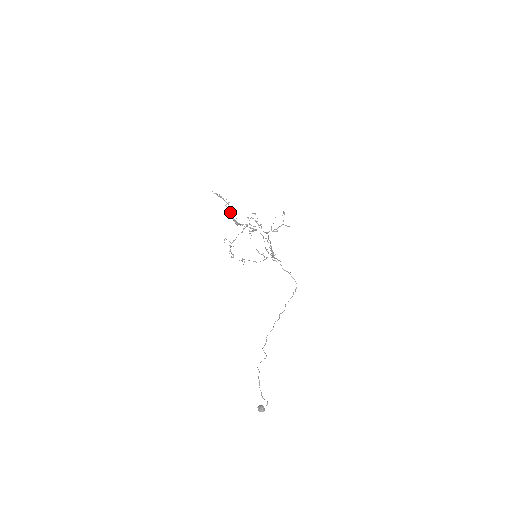
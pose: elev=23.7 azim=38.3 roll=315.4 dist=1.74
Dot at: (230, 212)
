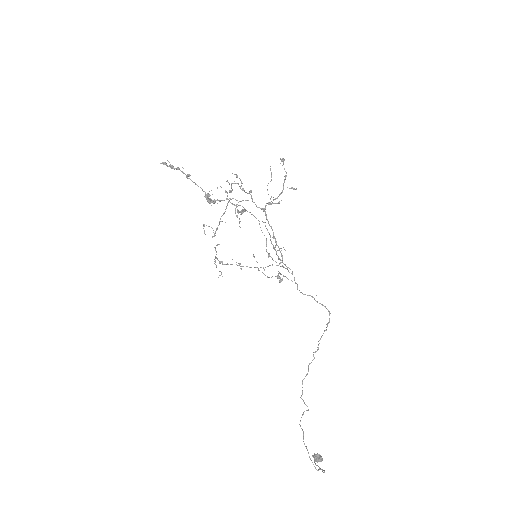
Dot at: occluded
